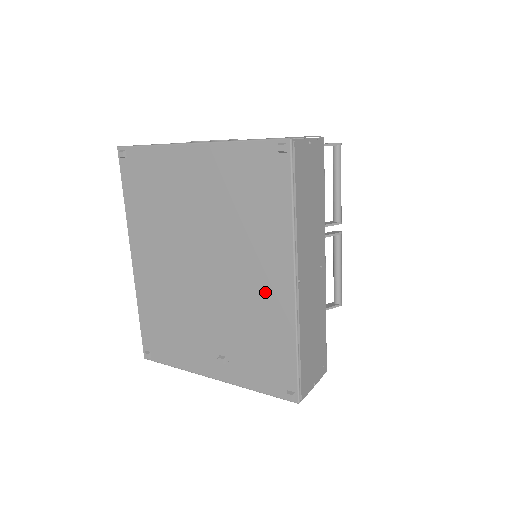
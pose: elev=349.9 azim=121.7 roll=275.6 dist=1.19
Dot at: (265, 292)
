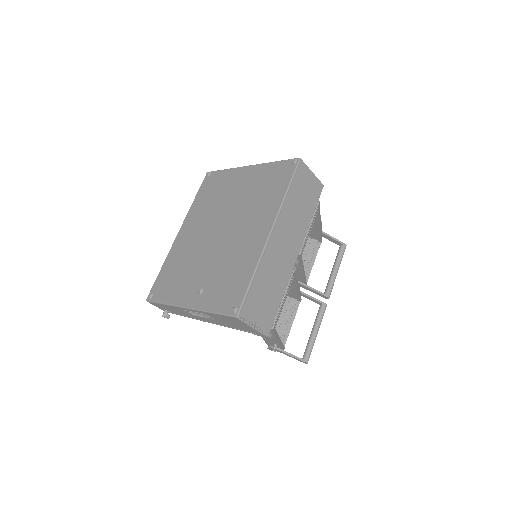
Dot at: (250, 241)
